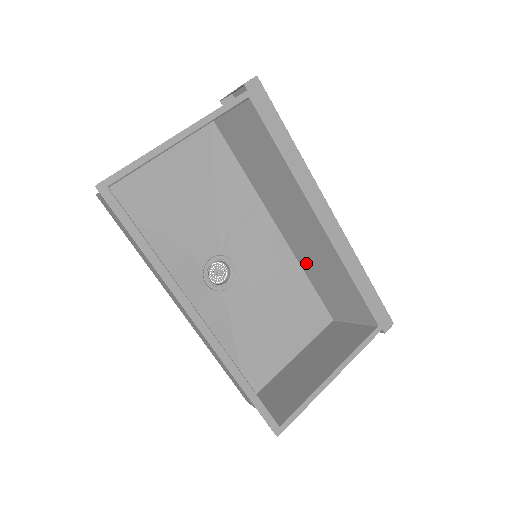
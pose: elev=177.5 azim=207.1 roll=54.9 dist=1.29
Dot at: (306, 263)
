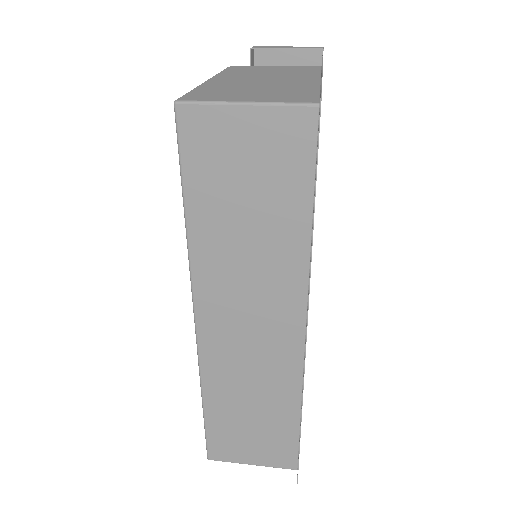
Dot at: occluded
